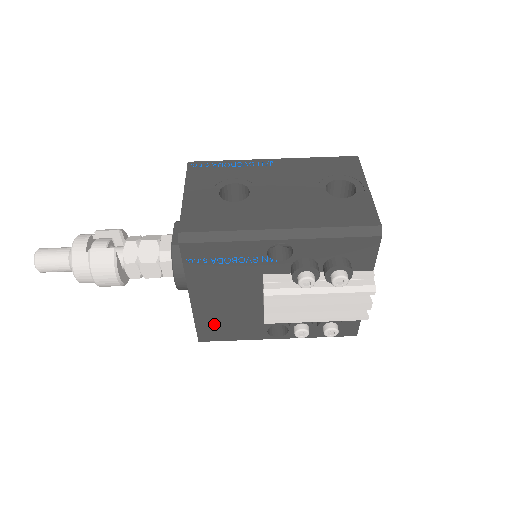
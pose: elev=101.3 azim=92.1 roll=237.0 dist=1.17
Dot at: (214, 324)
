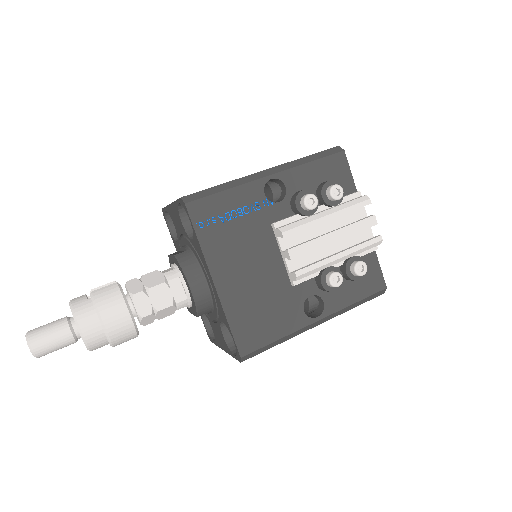
Dot at: (248, 318)
